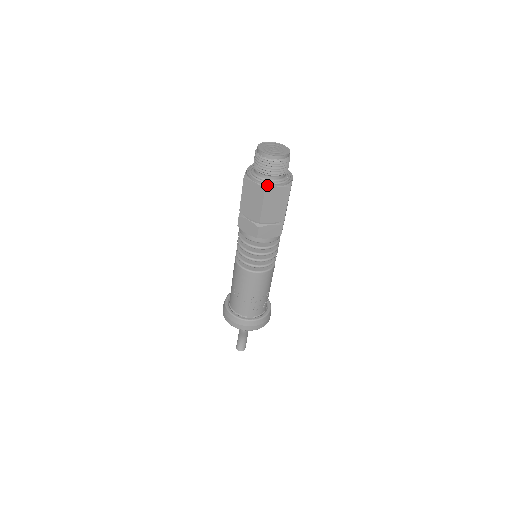
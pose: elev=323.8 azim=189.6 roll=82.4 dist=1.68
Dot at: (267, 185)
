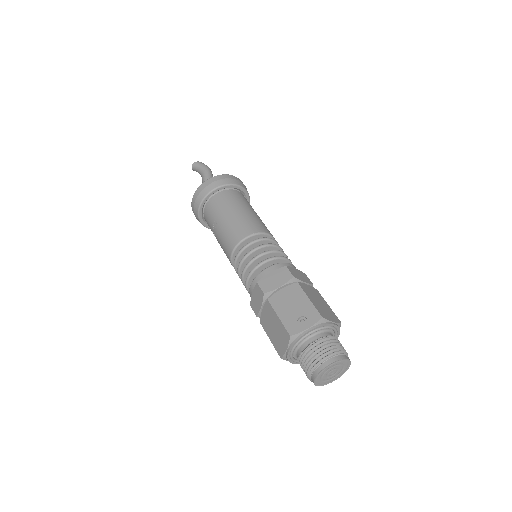
Dot at: (288, 359)
